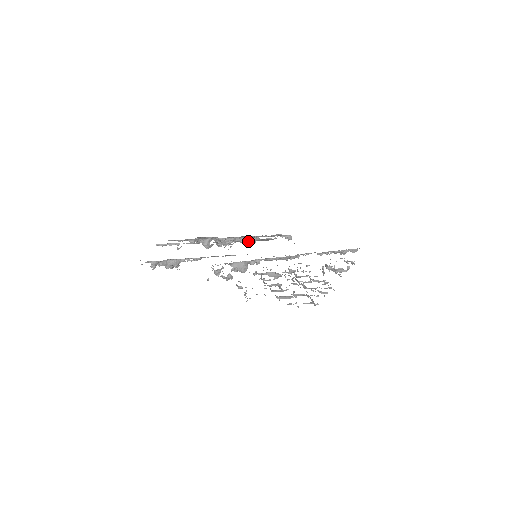
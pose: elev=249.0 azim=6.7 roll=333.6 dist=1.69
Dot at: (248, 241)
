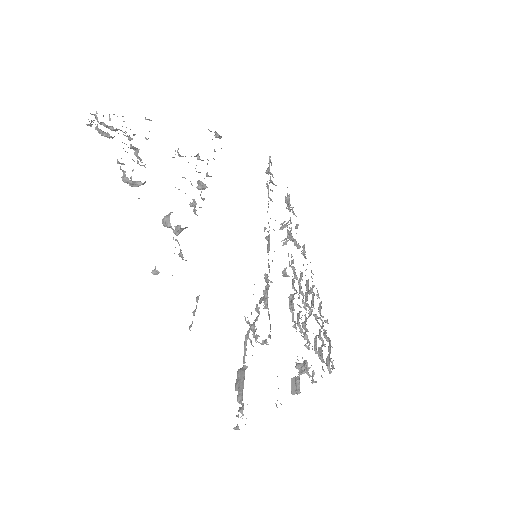
Dot at: occluded
